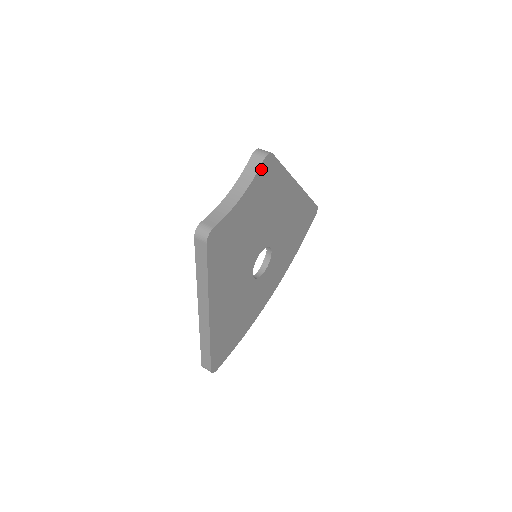
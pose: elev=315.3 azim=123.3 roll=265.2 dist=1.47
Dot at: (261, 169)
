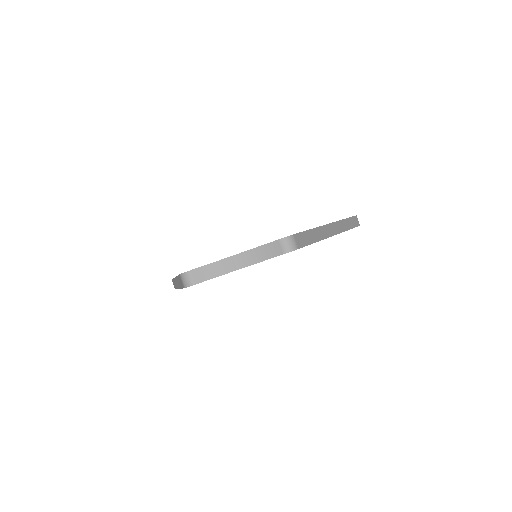
Dot at: (276, 256)
